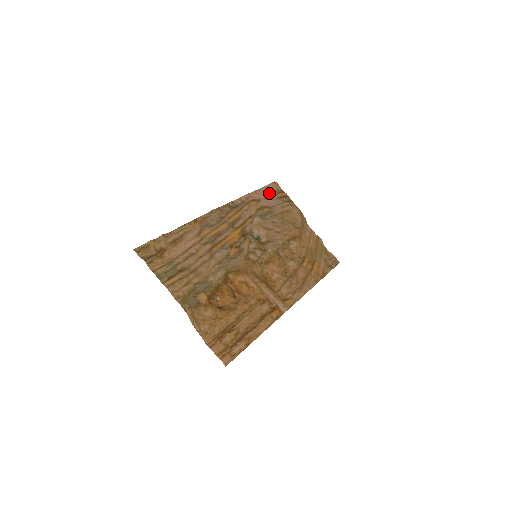
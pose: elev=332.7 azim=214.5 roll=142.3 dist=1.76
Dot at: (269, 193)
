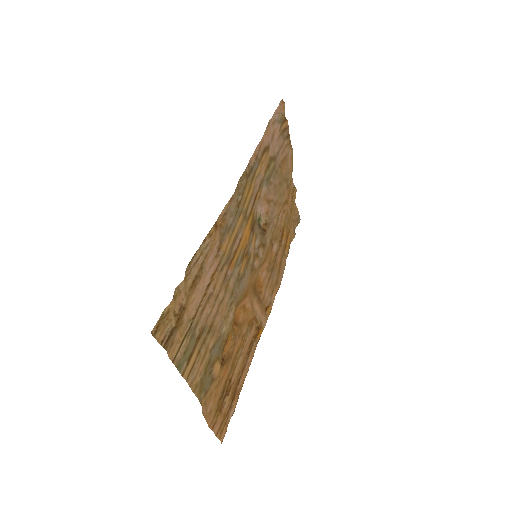
Dot at: (276, 126)
